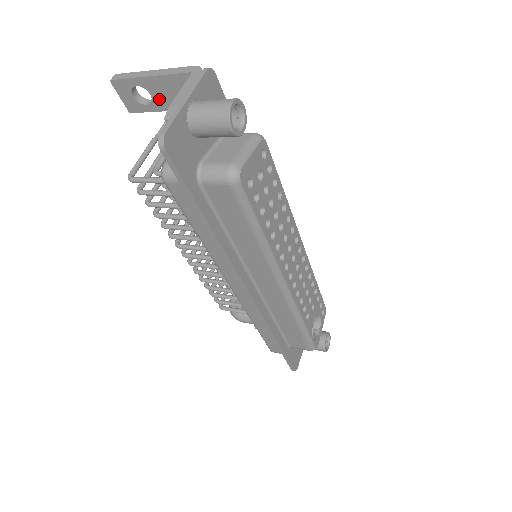
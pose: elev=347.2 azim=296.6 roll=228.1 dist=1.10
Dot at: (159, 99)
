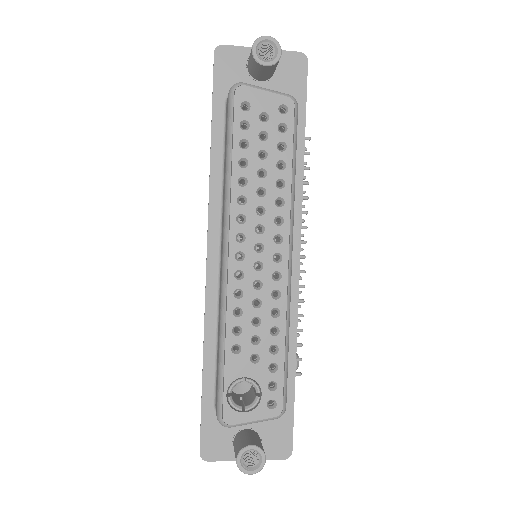
Dot at: occluded
